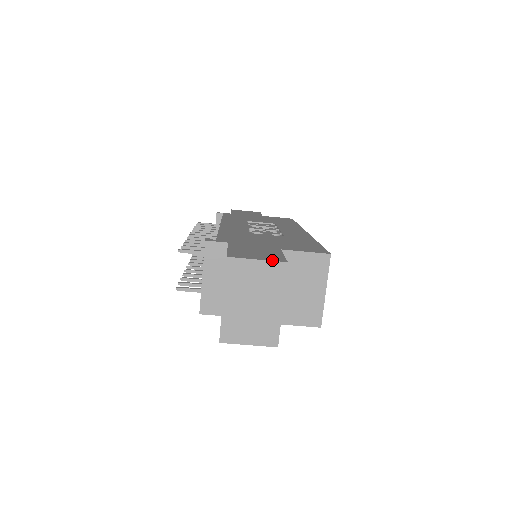
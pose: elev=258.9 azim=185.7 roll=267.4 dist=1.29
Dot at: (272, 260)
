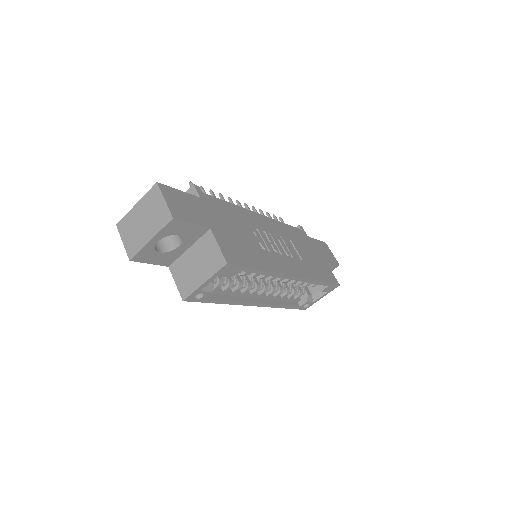
Dot at: (170, 208)
